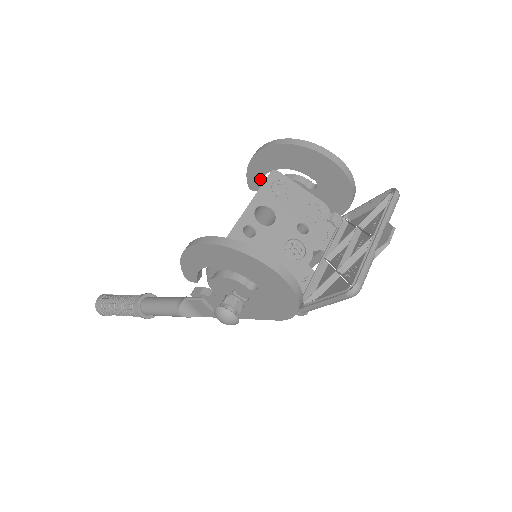
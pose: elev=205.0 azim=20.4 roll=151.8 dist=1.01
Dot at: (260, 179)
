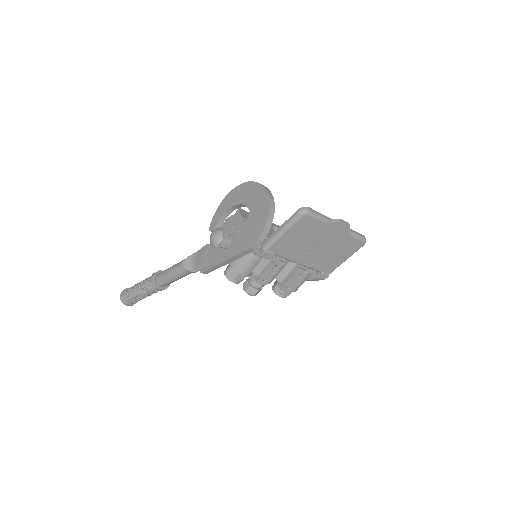
Dot at: occluded
